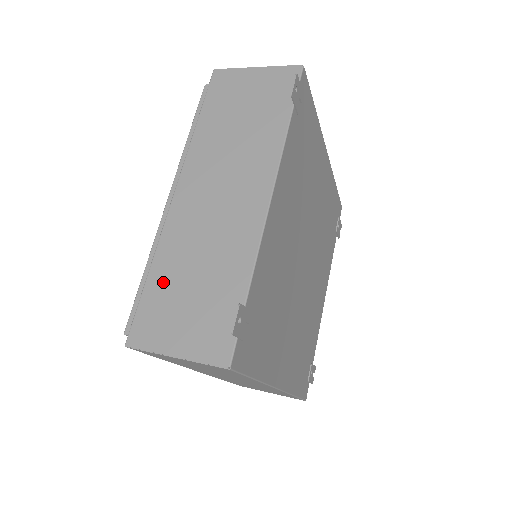
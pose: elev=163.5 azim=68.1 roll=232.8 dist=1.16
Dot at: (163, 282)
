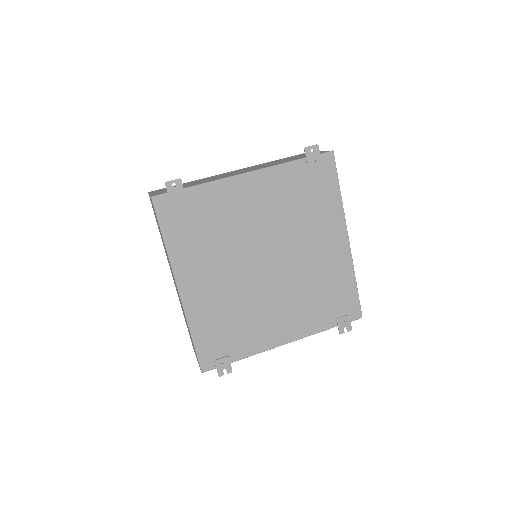
Dot at: occluded
